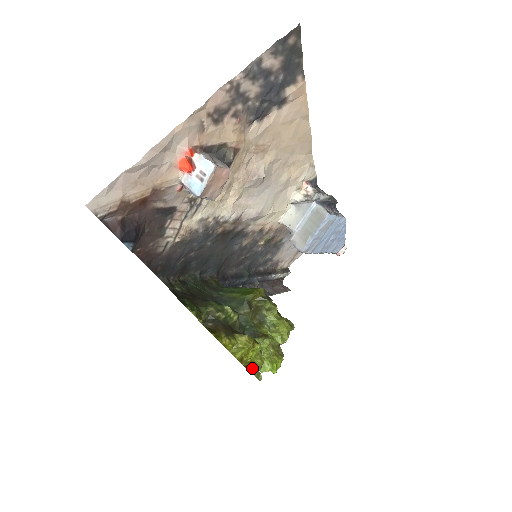
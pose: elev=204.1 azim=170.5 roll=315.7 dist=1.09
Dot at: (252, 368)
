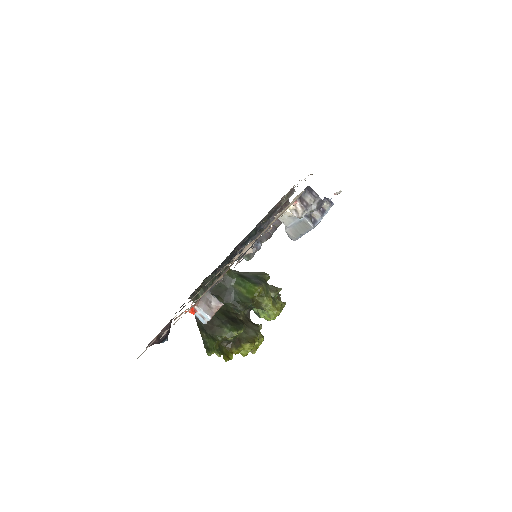
Dot at: (255, 351)
